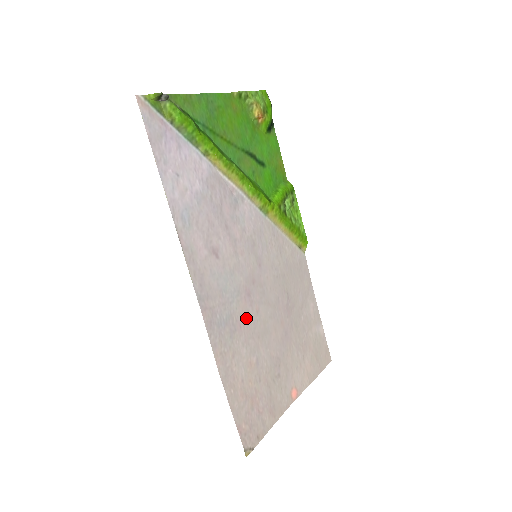
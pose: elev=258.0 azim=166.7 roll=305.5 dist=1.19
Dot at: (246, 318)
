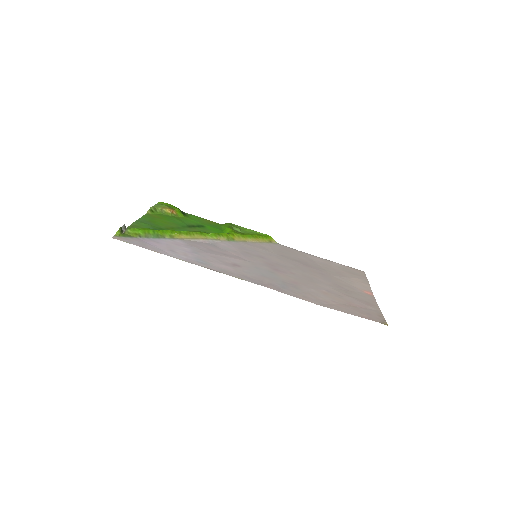
Dot at: (292, 279)
